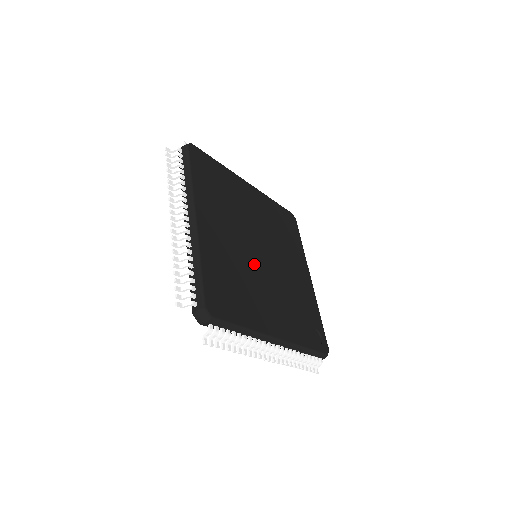
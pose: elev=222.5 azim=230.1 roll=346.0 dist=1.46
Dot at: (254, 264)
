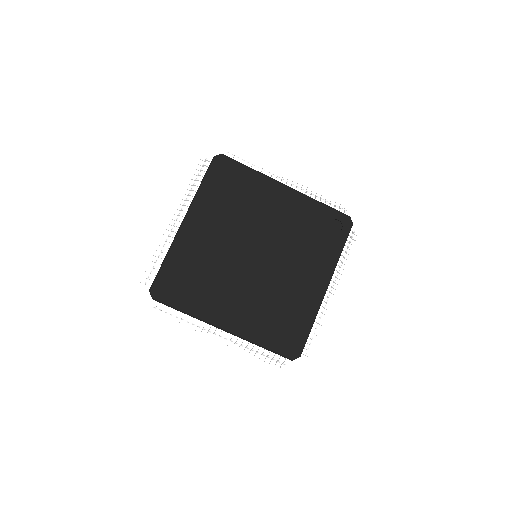
Dot at: (267, 276)
